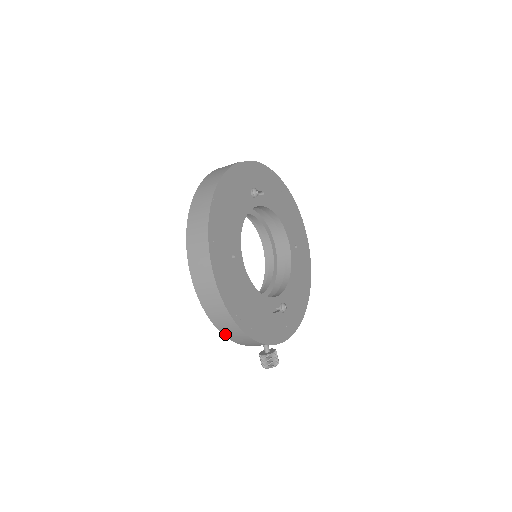
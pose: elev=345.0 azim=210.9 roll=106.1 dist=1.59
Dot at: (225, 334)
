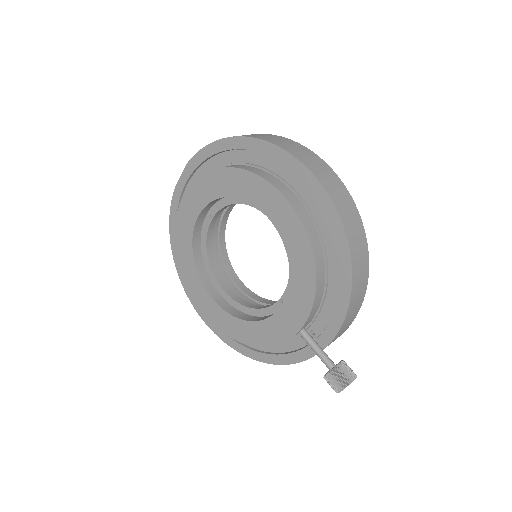
Dot at: (352, 256)
